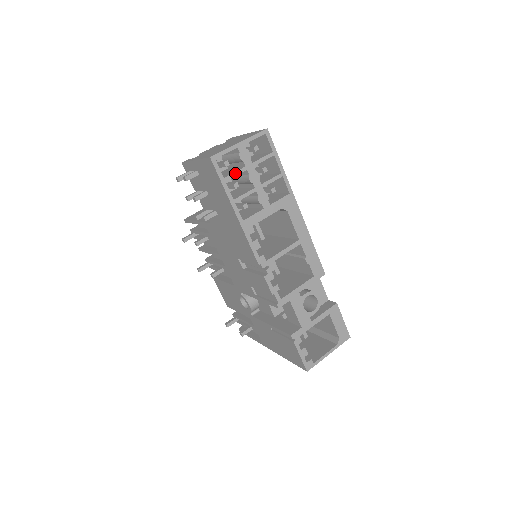
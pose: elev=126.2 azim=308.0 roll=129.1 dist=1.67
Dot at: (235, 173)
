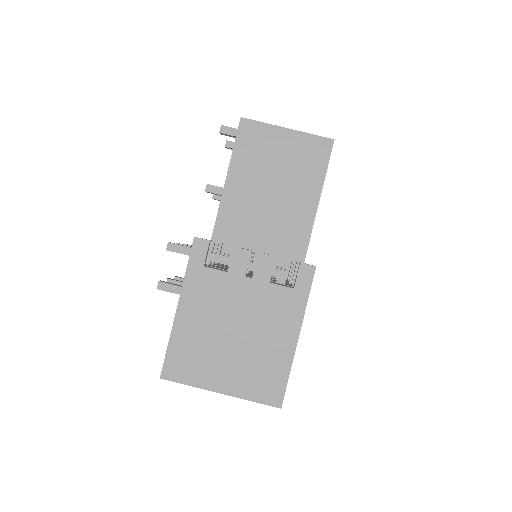
Dot at: occluded
